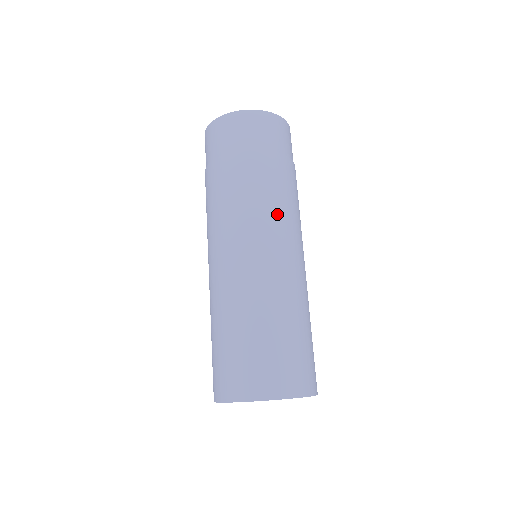
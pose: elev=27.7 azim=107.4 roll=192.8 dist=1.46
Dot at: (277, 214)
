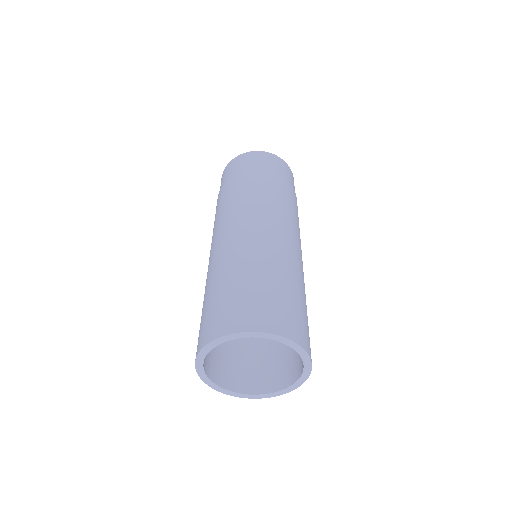
Dot at: (293, 219)
